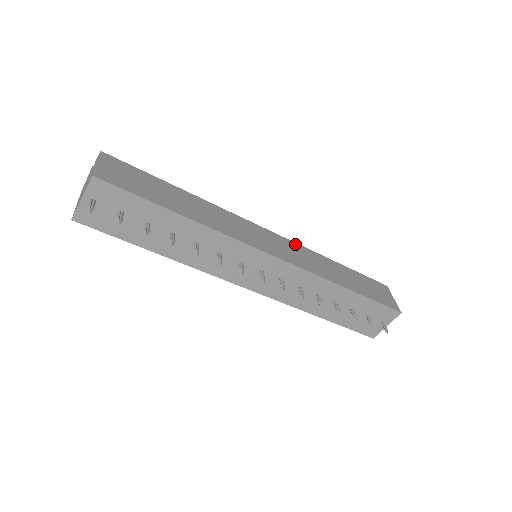
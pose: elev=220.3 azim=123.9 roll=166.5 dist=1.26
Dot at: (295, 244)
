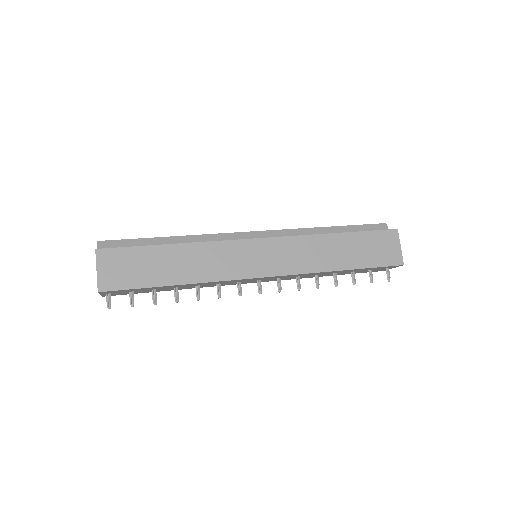
Dot at: (289, 239)
